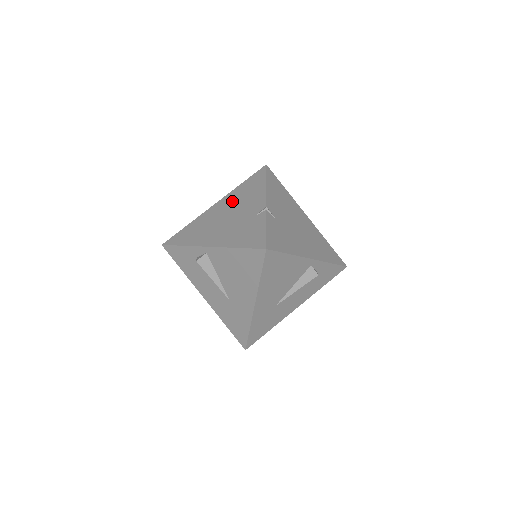
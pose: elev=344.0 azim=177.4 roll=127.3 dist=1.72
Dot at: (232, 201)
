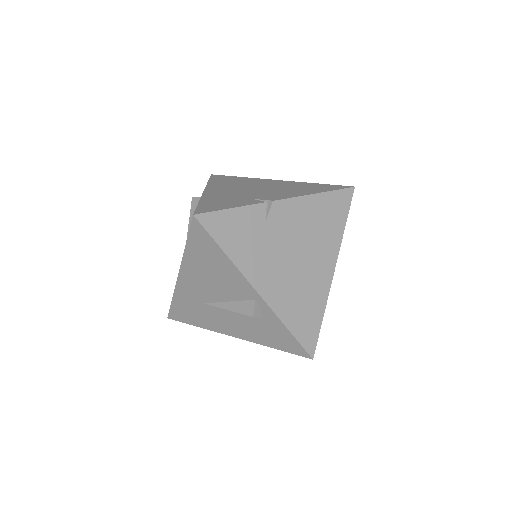
Dot at: (282, 185)
